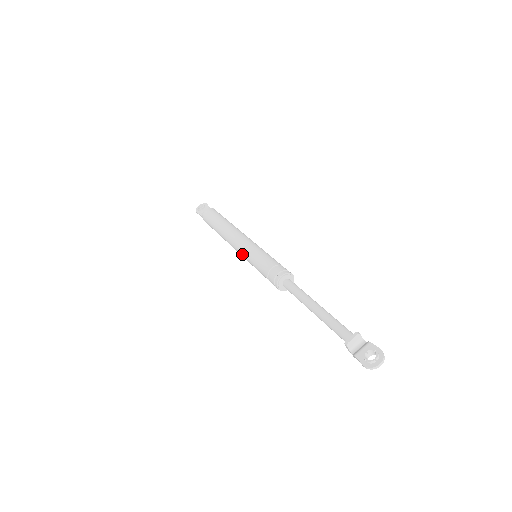
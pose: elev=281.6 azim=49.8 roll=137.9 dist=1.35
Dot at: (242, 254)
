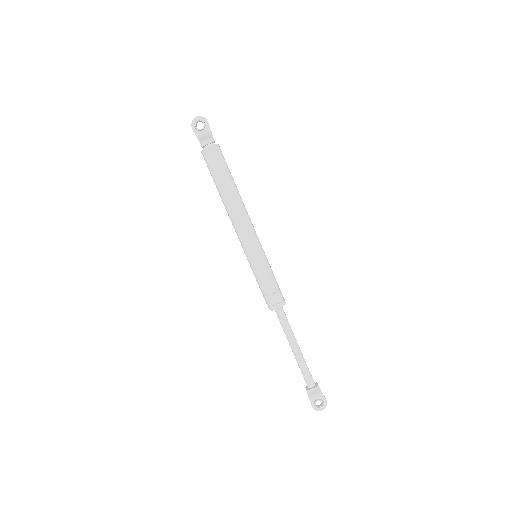
Dot at: (243, 249)
